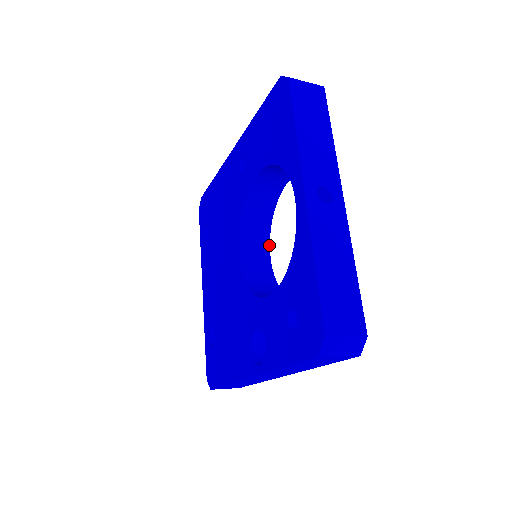
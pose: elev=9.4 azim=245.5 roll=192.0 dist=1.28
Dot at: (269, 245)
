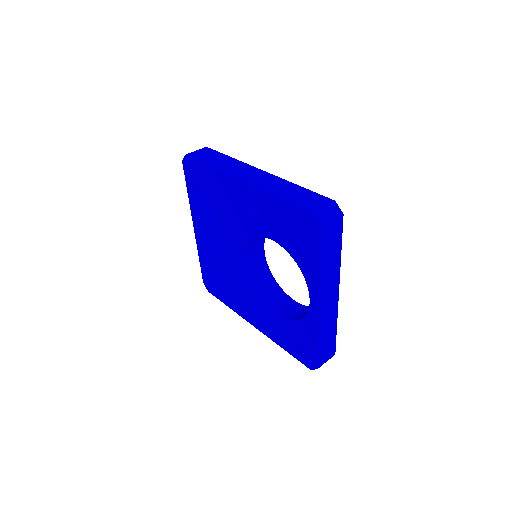
Dot at: (264, 242)
